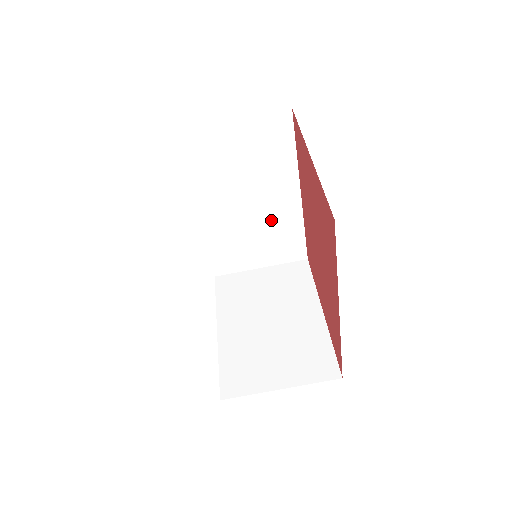
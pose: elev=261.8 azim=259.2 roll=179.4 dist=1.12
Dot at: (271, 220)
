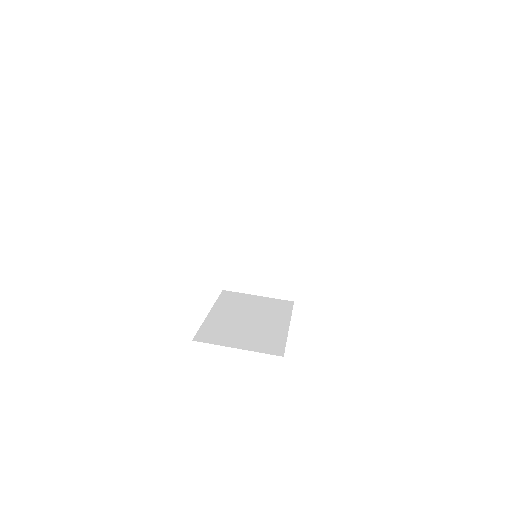
Dot at: (277, 257)
